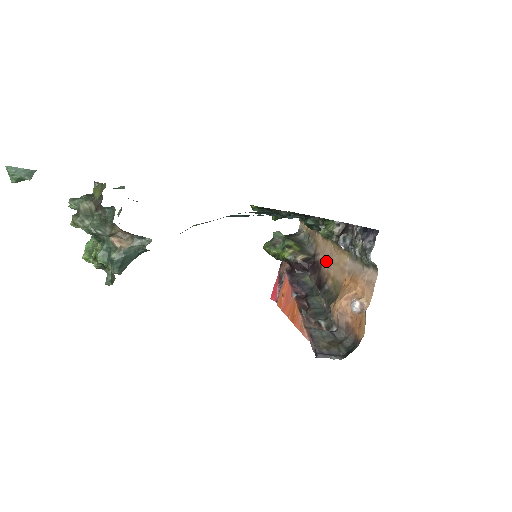
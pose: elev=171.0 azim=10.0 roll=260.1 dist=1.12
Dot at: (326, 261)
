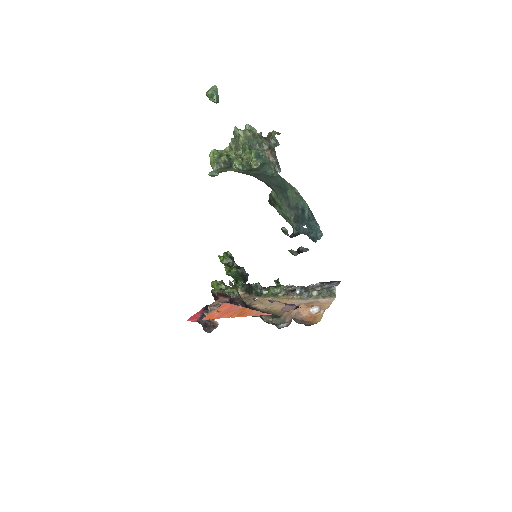
Dot at: (266, 306)
